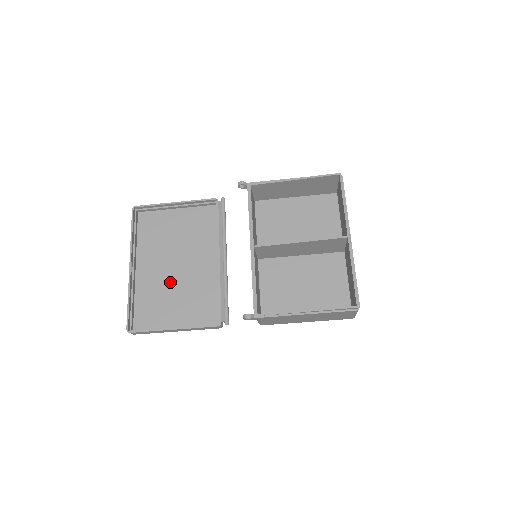
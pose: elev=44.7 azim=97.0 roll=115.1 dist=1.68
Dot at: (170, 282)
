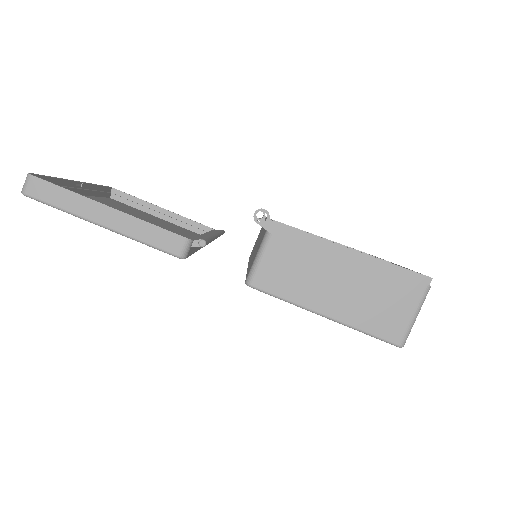
Dot at: occluded
